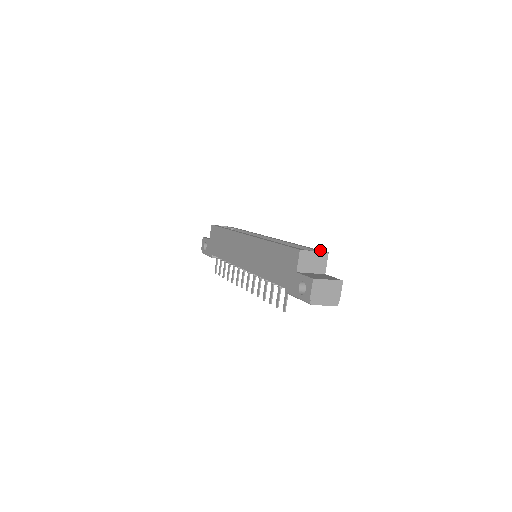
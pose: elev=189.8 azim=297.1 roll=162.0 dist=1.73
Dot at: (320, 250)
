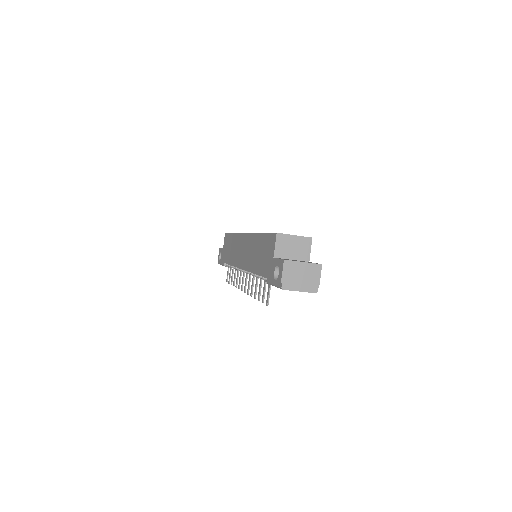
Dot at: occluded
